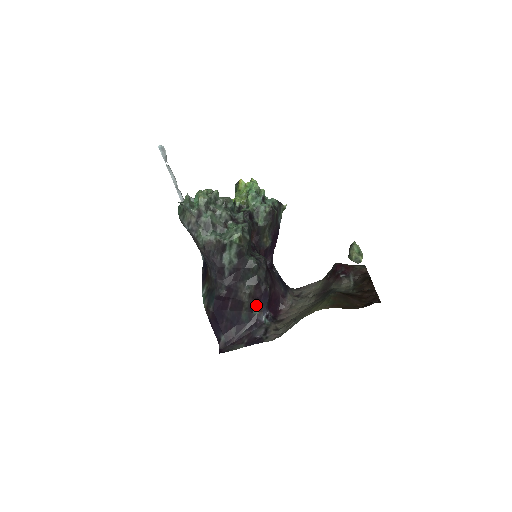
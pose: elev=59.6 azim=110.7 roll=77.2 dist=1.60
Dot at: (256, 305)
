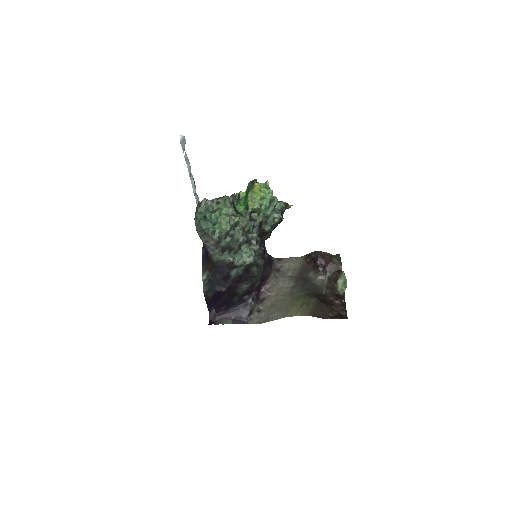
Dot at: (247, 294)
